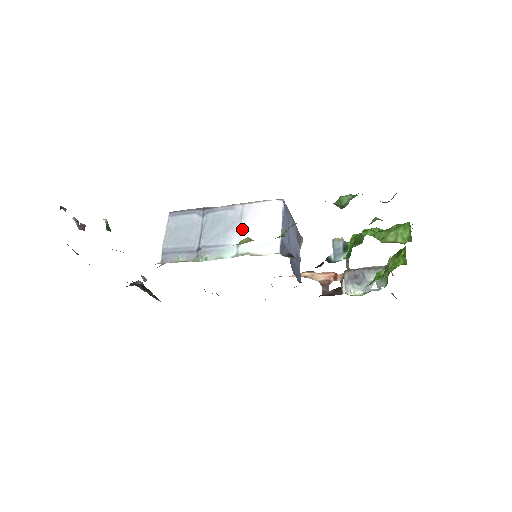
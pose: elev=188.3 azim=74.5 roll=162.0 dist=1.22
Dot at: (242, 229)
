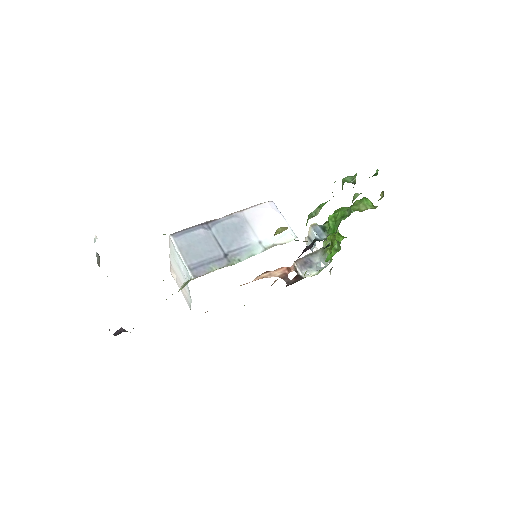
Dot at: (254, 229)
